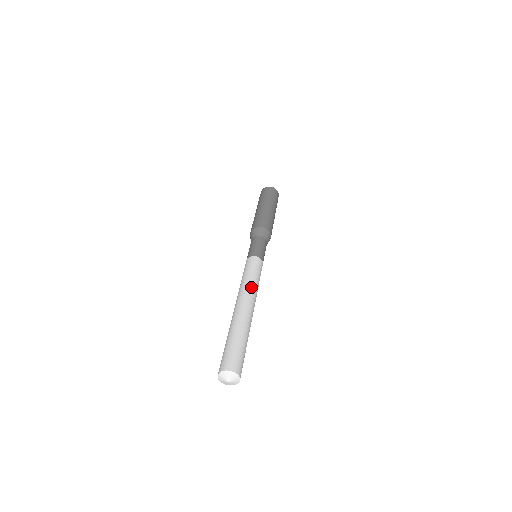
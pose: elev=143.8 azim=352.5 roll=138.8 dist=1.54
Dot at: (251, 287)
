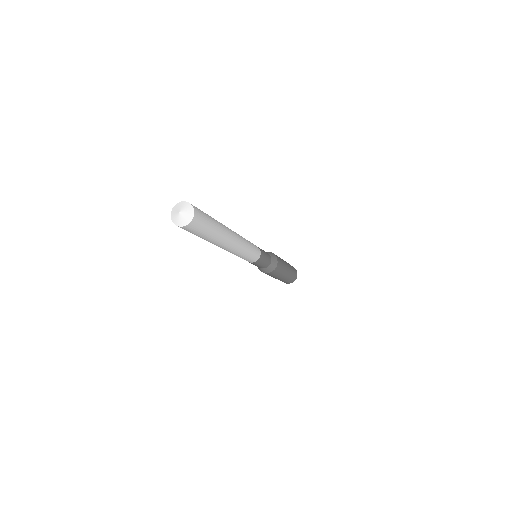
Dot at: occluded
